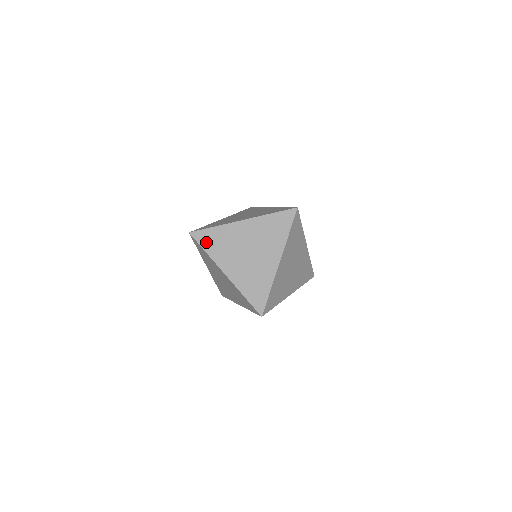
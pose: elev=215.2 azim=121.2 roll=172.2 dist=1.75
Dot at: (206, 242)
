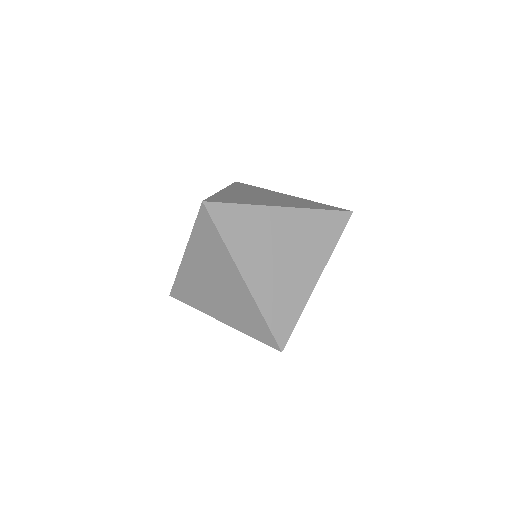
Dot at: occluded
